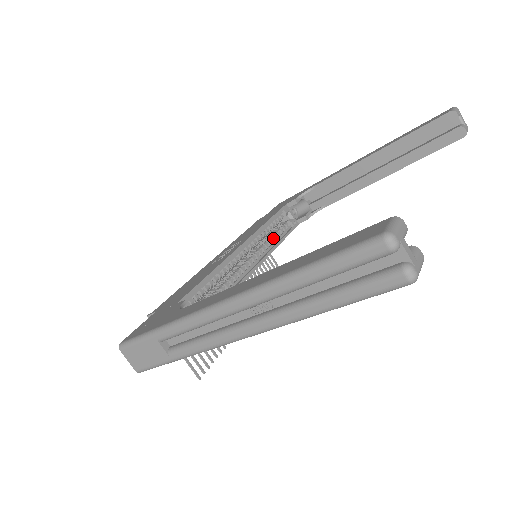
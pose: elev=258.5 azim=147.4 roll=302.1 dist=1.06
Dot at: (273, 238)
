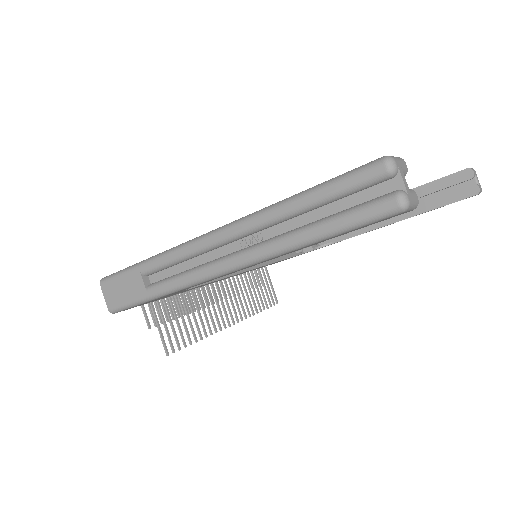
Dot at: occluded
